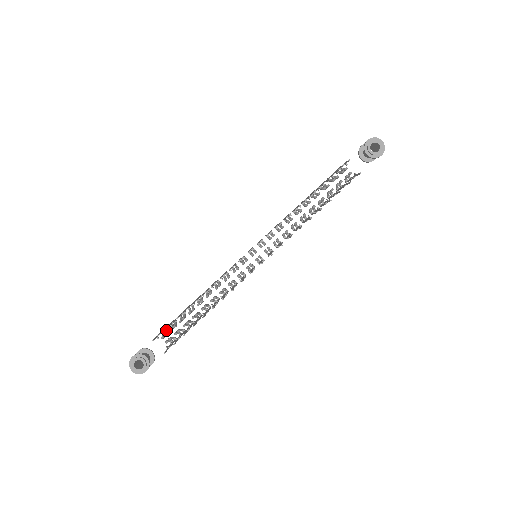
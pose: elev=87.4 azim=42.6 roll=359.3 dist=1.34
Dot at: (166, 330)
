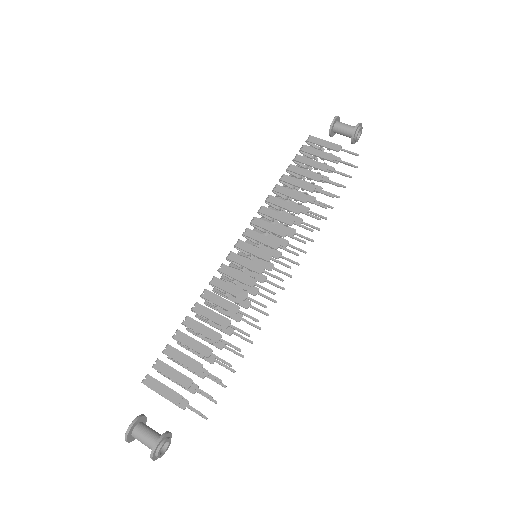
Dot at: (149, 377)
